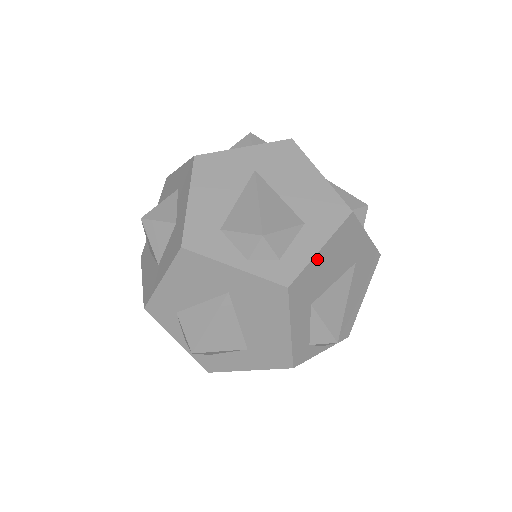
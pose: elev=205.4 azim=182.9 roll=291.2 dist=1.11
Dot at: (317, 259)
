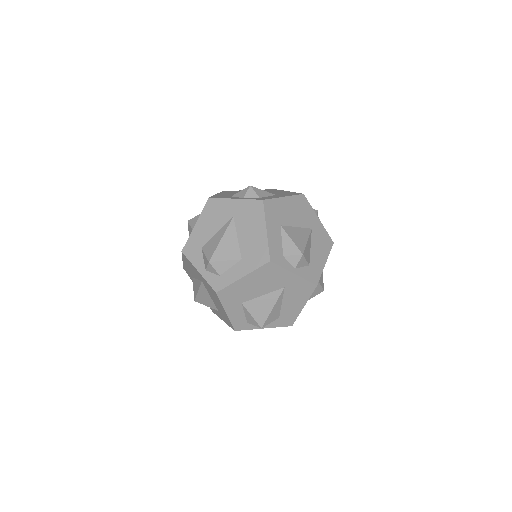
Dot at: (240, 282)
